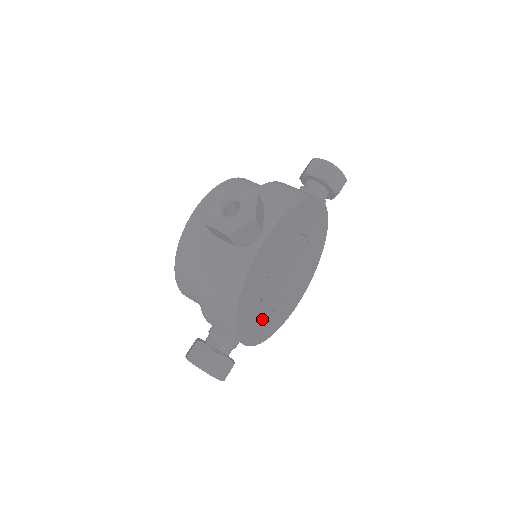
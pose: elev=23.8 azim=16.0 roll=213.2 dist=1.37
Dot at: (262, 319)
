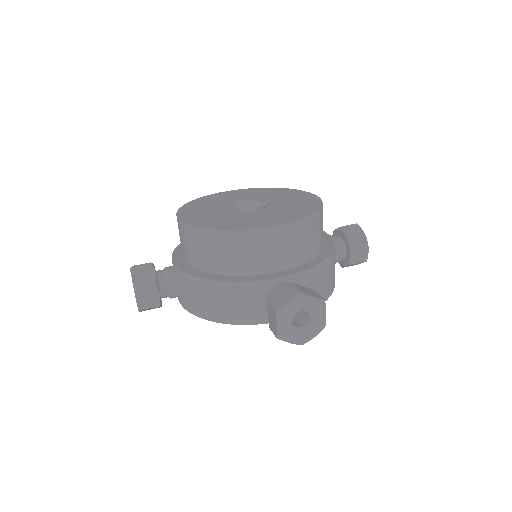
Dot at: occluded
